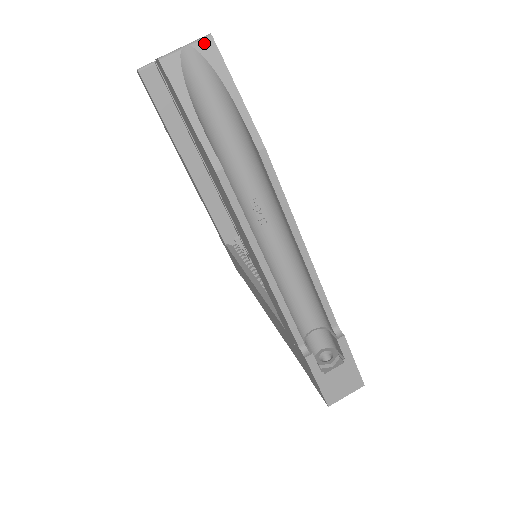
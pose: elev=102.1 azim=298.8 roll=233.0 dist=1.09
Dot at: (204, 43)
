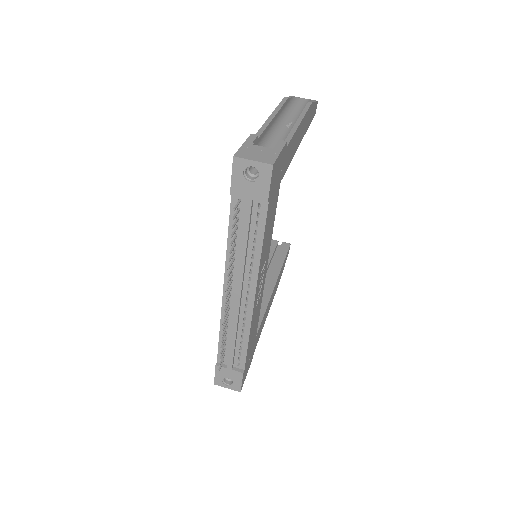
Dot at: occluded
